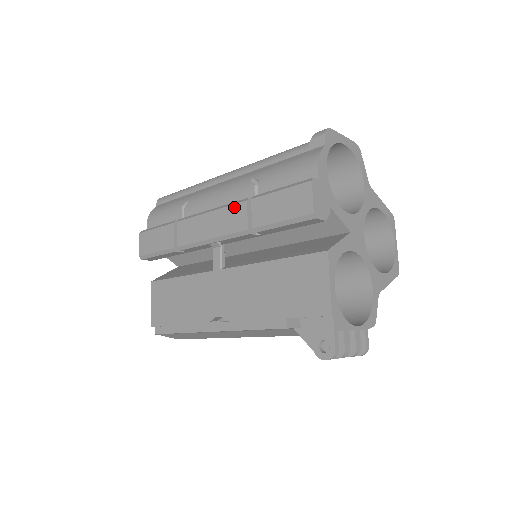
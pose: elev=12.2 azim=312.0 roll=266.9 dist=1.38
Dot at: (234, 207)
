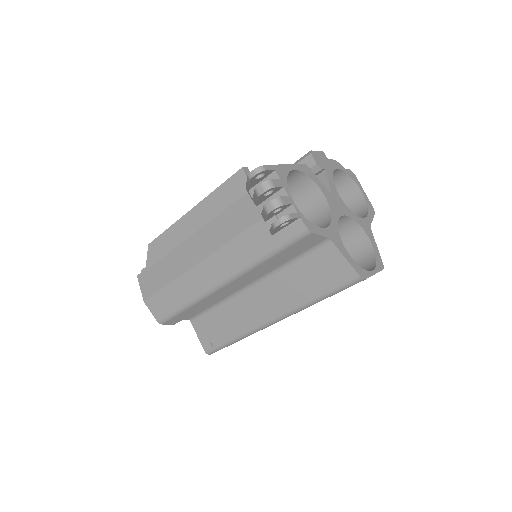
Dot at: occluded
